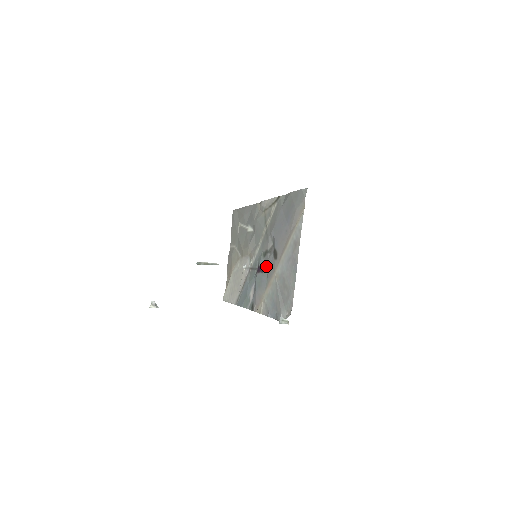
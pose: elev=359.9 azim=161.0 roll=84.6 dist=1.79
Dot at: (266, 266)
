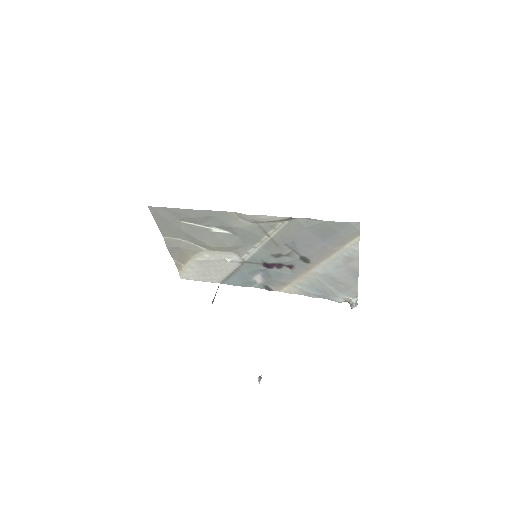
Dot at: (285, 264)
